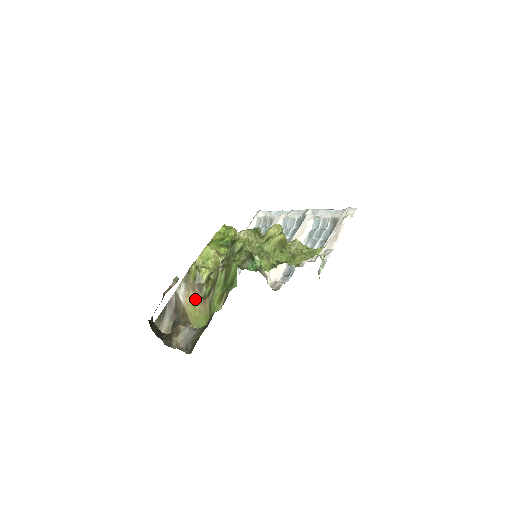
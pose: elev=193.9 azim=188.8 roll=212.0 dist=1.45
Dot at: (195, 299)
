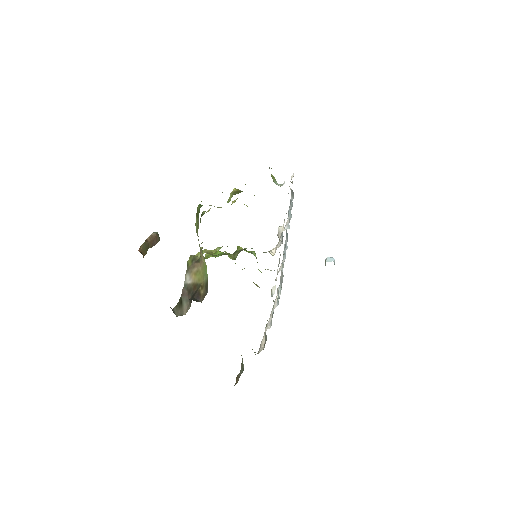
Dot at: (197, 269)
